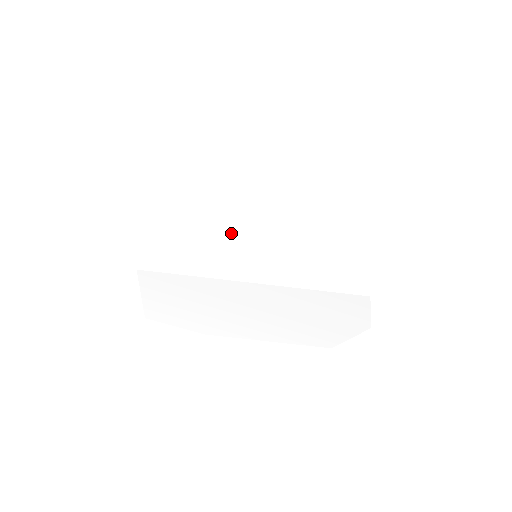
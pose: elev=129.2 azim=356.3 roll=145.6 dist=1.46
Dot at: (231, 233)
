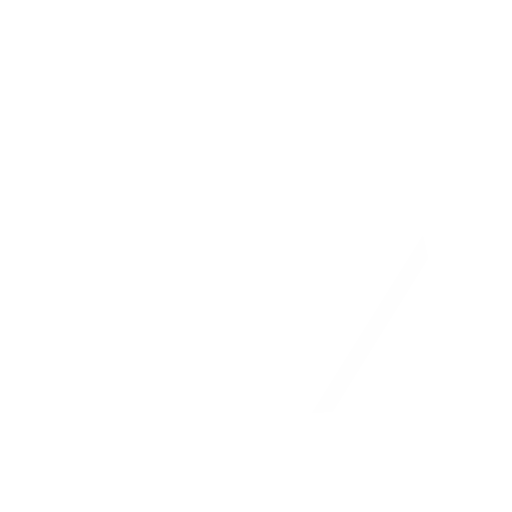
Dot at: (202, 246)
